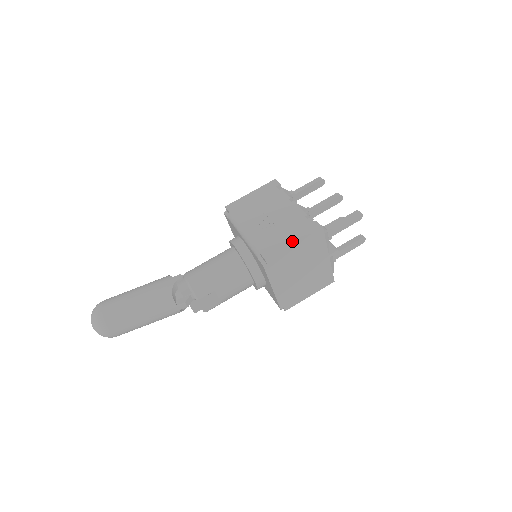
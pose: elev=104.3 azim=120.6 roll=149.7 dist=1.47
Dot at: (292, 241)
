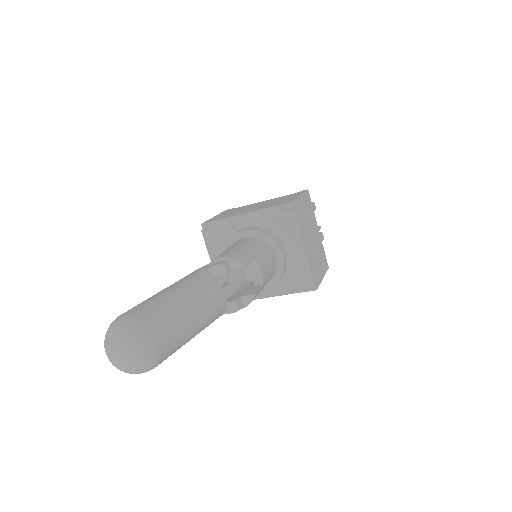
Dot at: (297, 196)
